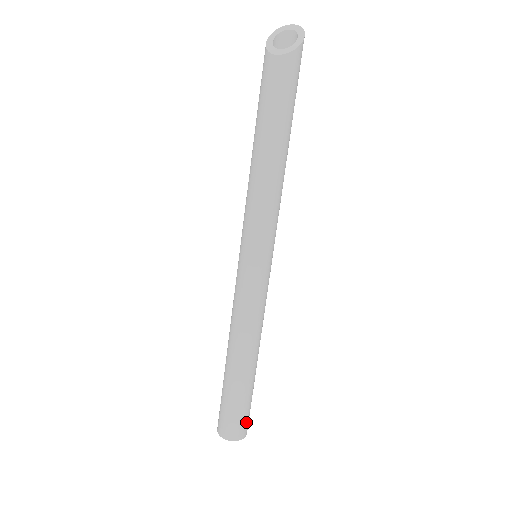
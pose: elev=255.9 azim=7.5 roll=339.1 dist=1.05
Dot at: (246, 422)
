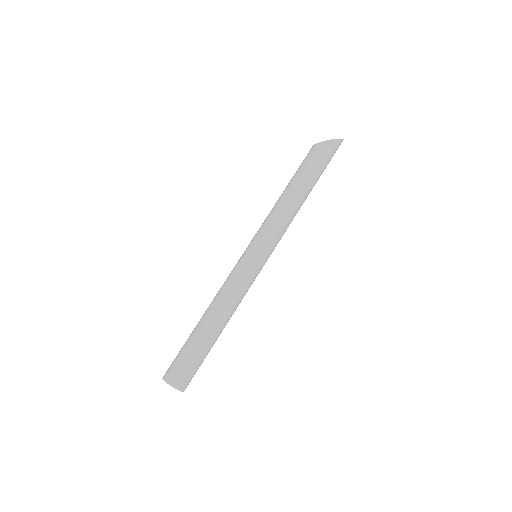
Dot at: (180, 372)
